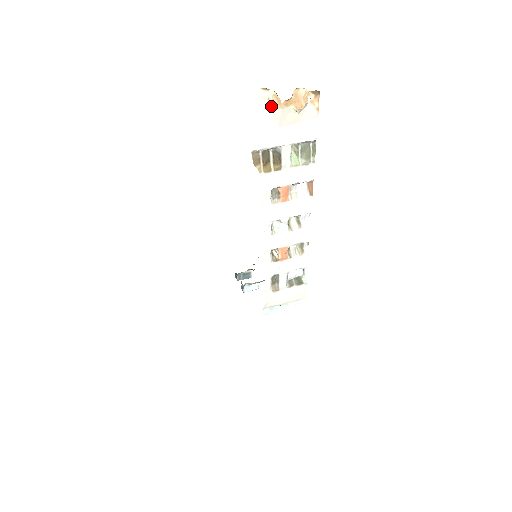
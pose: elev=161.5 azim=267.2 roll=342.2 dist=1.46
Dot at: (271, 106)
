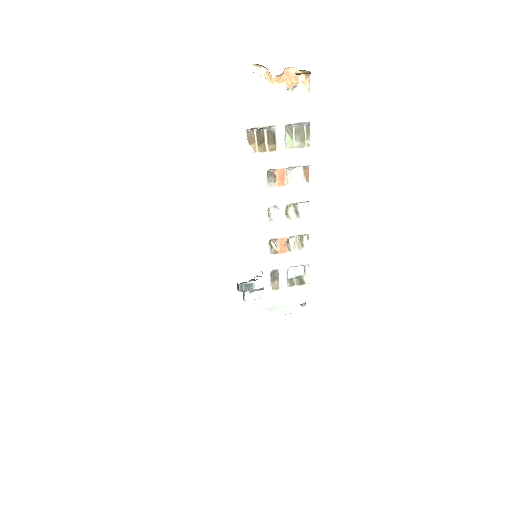
Dot at: (263, 83)
